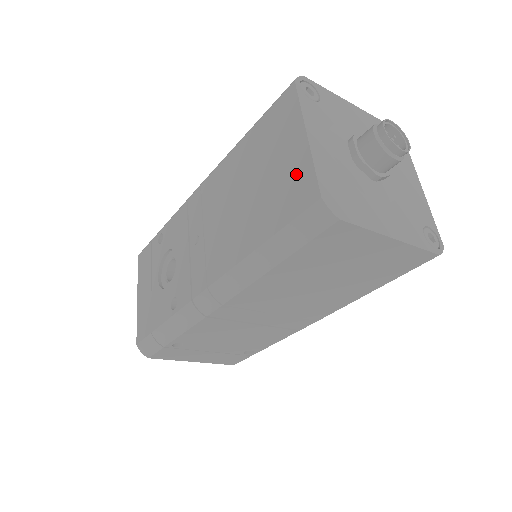
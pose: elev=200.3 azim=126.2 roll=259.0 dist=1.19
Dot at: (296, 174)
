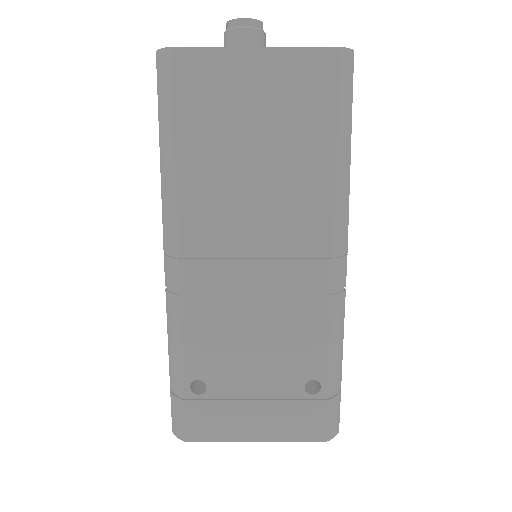
Dot at: occluded
